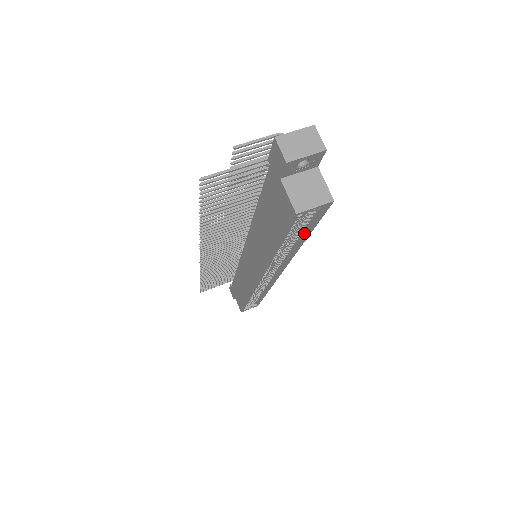
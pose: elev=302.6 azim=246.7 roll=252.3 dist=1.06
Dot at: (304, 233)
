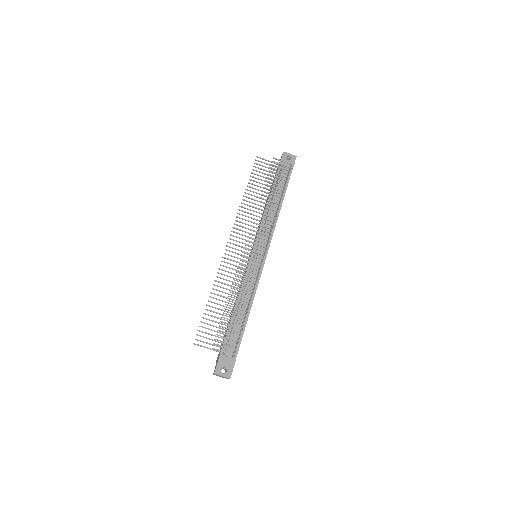
Dot at: occluded
